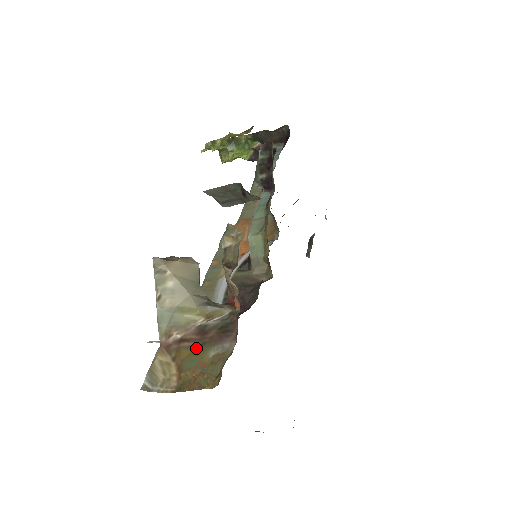
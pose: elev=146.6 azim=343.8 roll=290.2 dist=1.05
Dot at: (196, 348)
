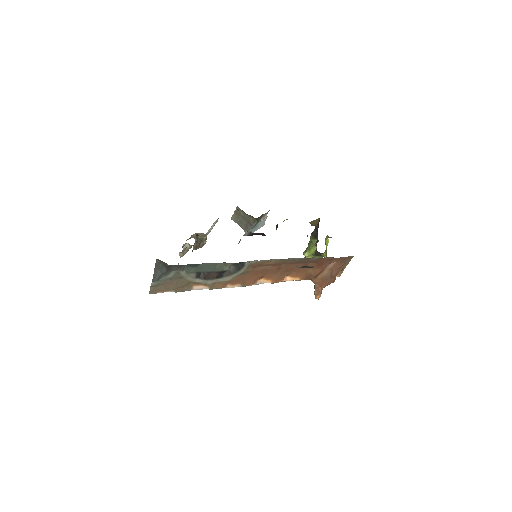
Dot at: occluded
